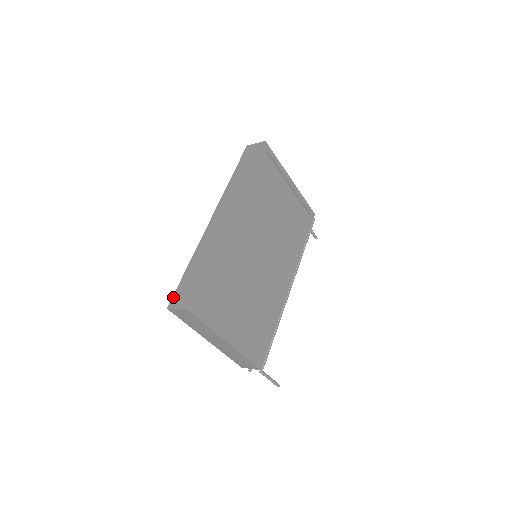
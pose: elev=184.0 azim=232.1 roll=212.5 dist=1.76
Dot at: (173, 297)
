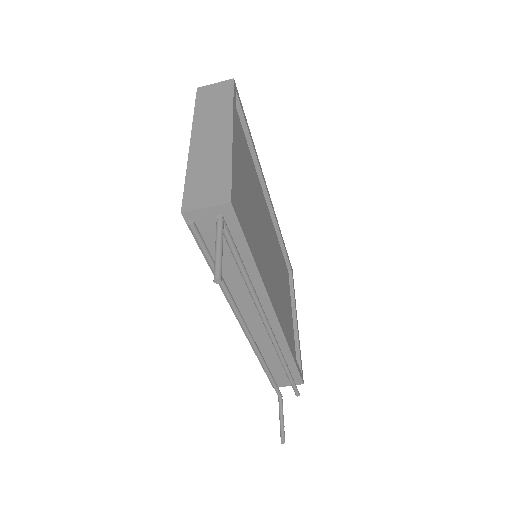
Dot at: occluded
